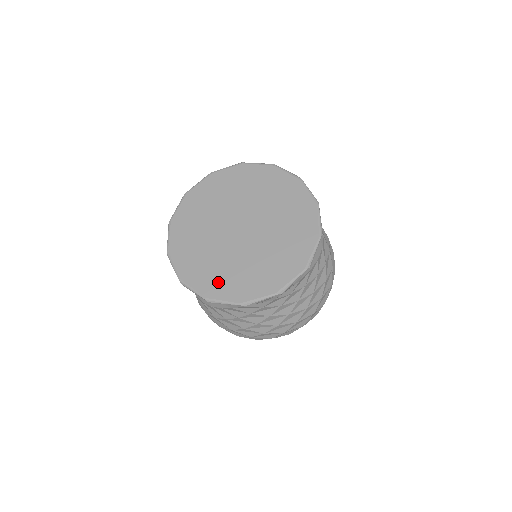
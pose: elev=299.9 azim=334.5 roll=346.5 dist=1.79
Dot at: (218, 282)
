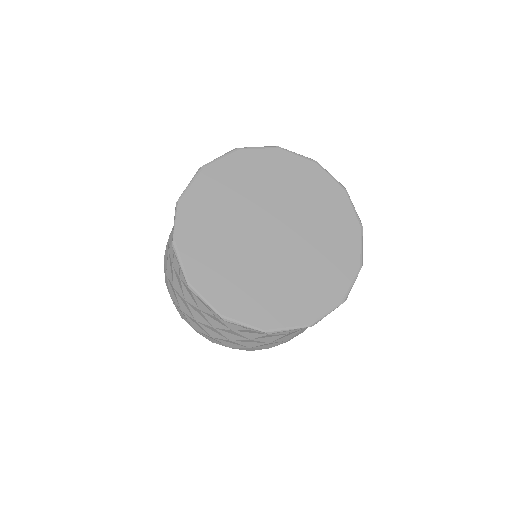
Dot at: (304, 301)
